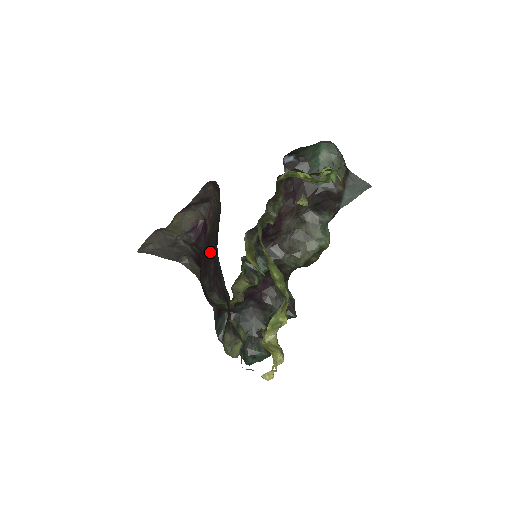
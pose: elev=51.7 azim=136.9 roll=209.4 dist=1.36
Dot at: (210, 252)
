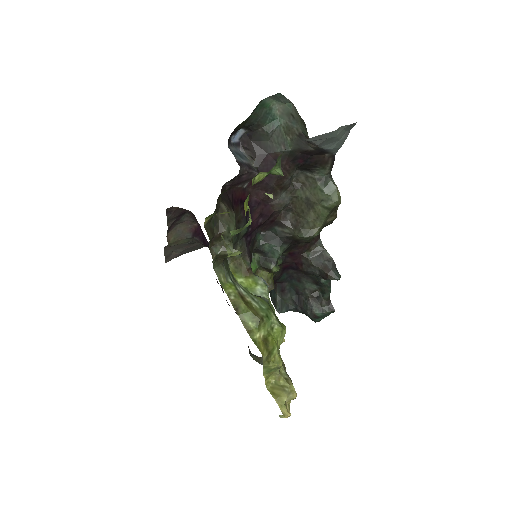
Dot at: occluded
